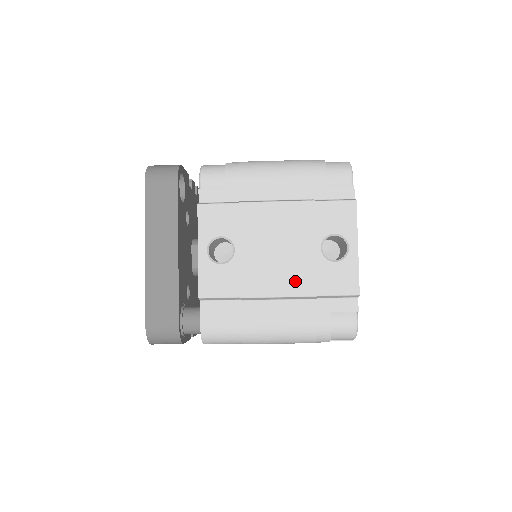
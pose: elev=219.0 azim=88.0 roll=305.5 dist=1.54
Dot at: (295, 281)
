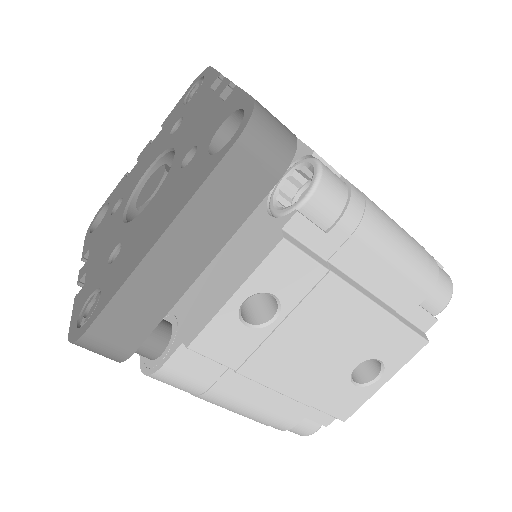
Dot at: (305, 384)
